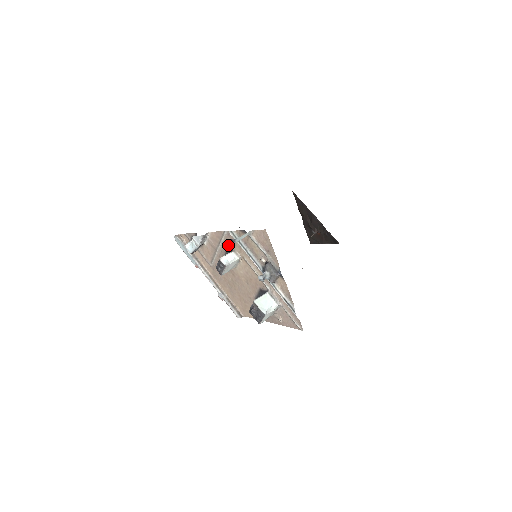
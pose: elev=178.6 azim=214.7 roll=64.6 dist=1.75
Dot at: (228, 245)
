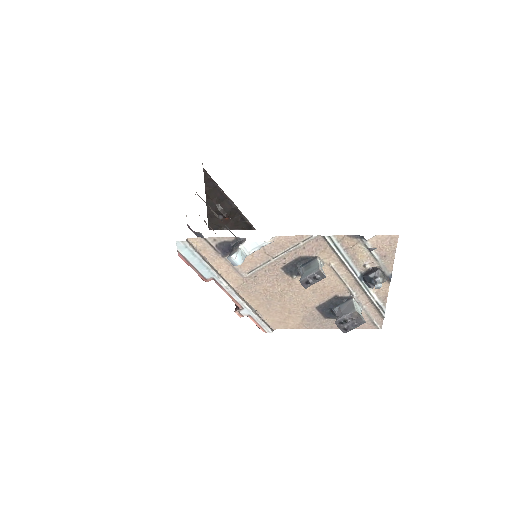
Dot at: (307, 251)
